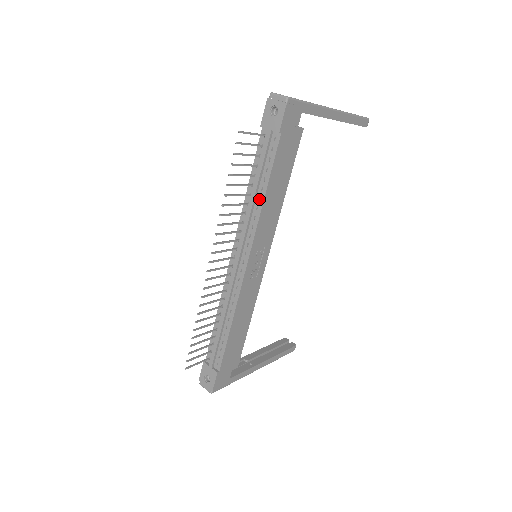
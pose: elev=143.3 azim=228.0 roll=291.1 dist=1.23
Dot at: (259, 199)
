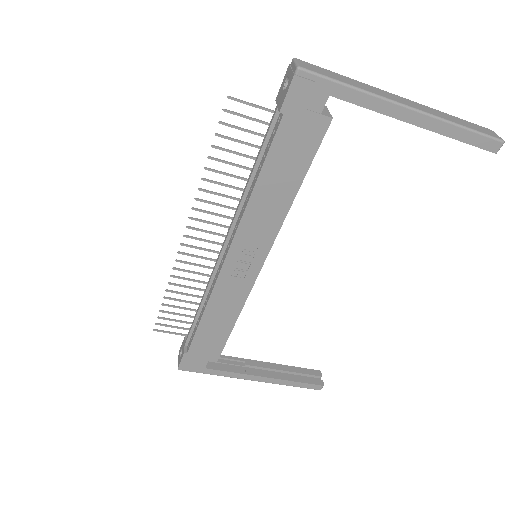
Dot at: (252, 189)
